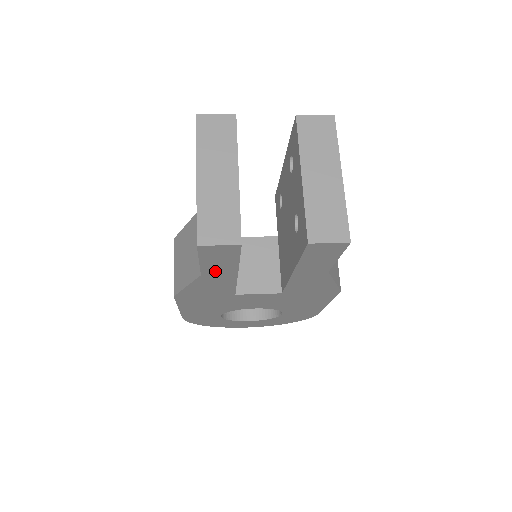
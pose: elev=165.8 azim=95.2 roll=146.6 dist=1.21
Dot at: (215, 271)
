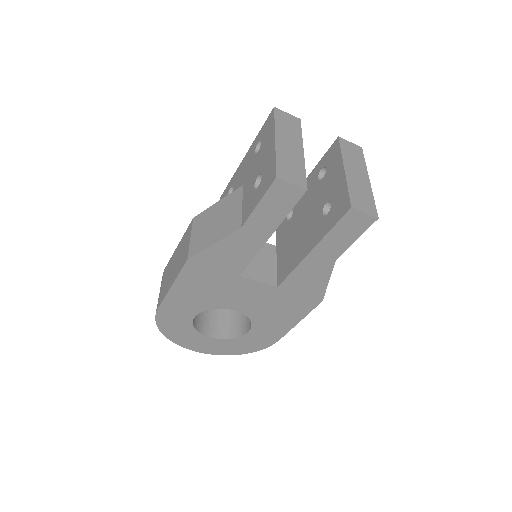
Dot at: (257, 225)
